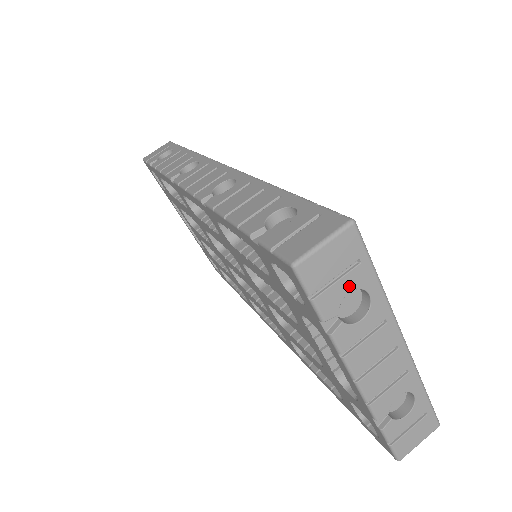
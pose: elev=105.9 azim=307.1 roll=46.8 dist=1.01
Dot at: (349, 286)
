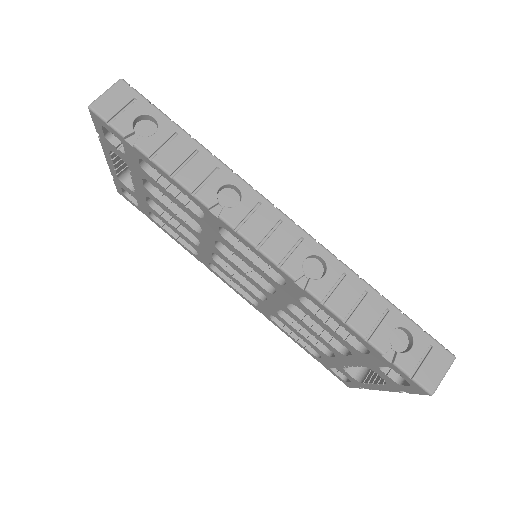
Dot at: occluded
